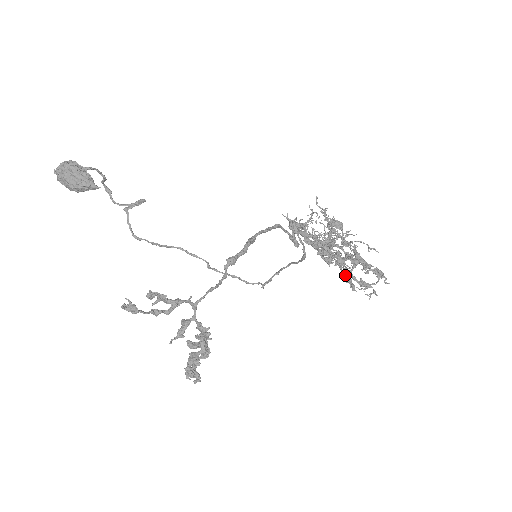
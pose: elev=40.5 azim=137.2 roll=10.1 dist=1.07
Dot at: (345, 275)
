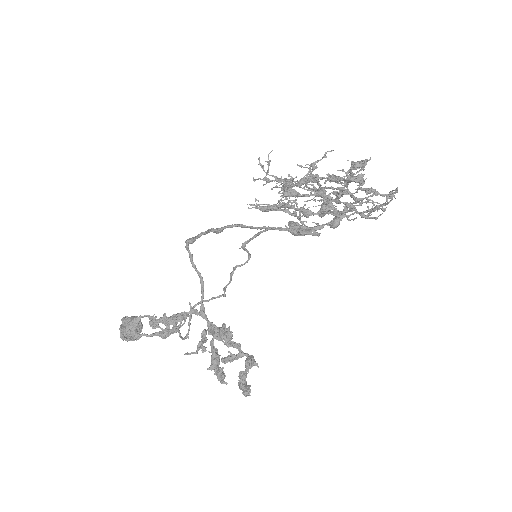
Dot at: (337, 197)
